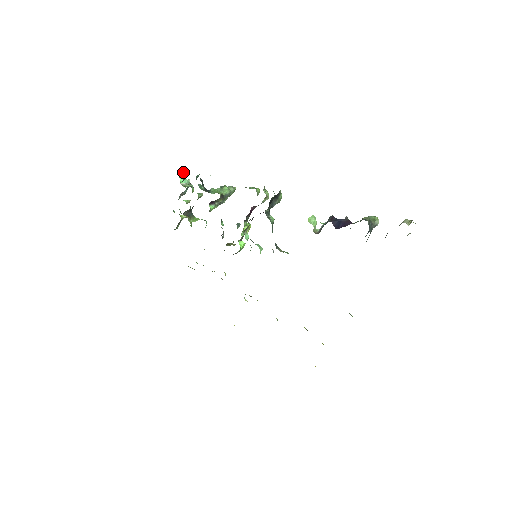
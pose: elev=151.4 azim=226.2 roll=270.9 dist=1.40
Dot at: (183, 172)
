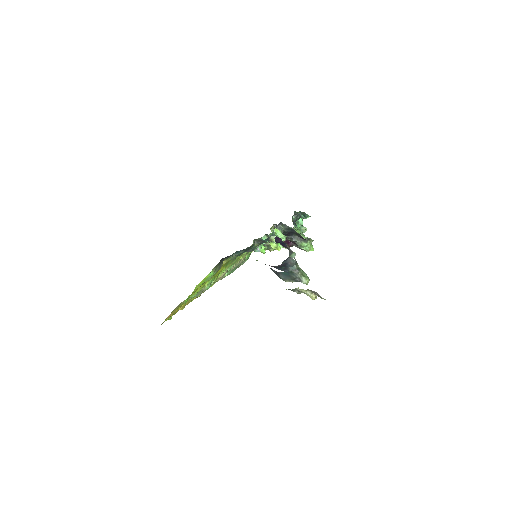
Dot at: (306, 217)
